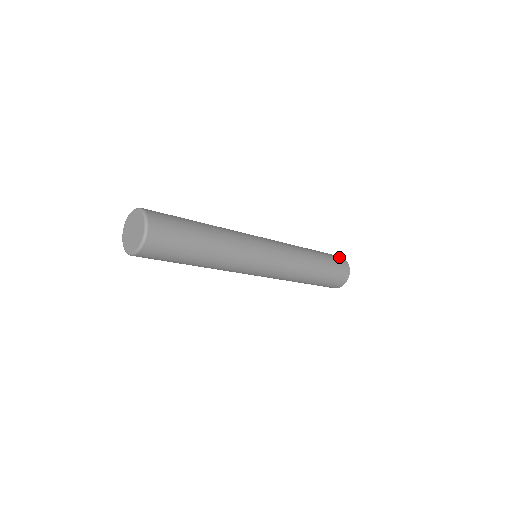
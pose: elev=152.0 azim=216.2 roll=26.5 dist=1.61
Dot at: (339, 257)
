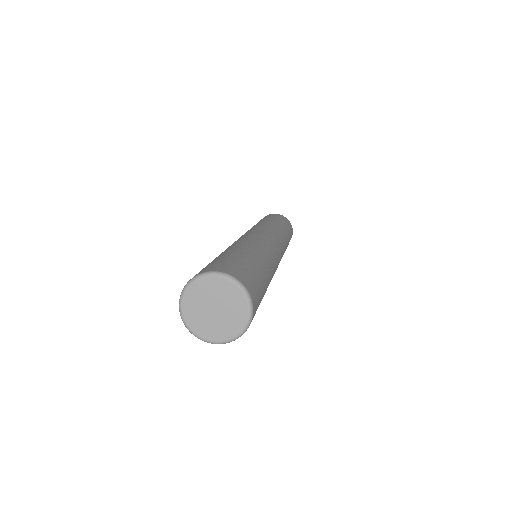
Dot at: (276, 215)
